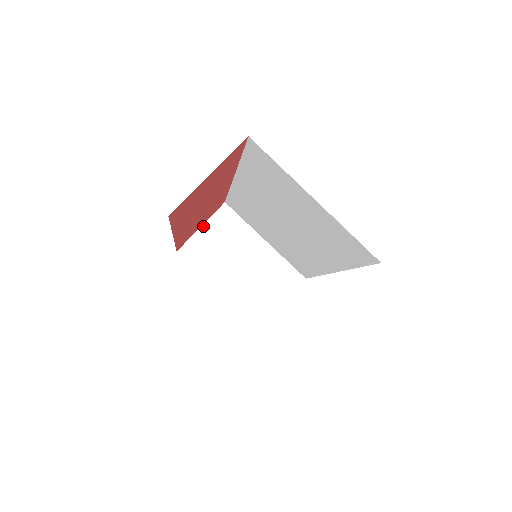
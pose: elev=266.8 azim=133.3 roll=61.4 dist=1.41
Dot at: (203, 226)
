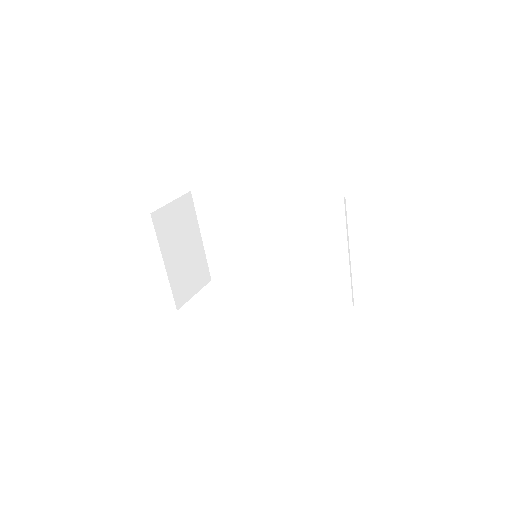
Dot at: (173, 202)
